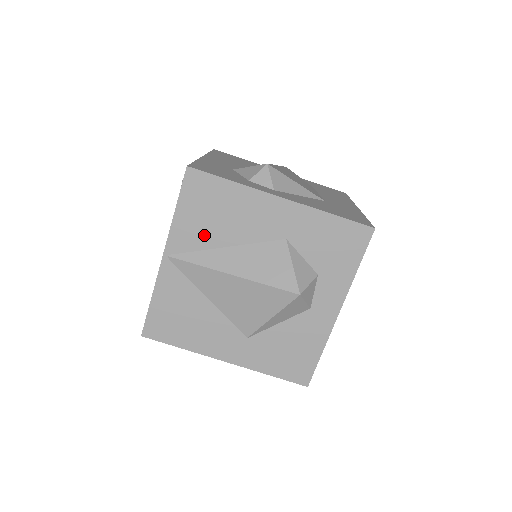
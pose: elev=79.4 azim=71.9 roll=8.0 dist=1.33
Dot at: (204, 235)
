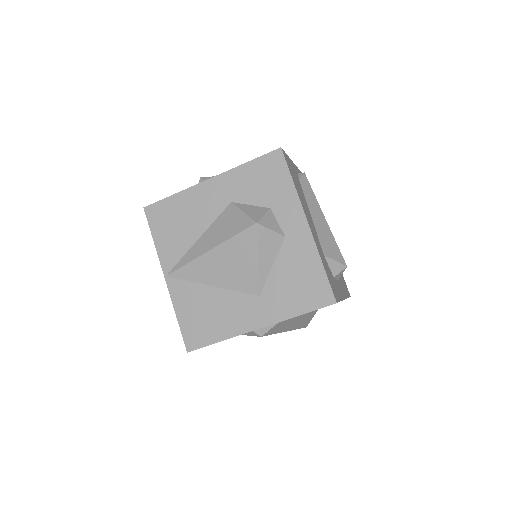
Dot at: (180, 242)
